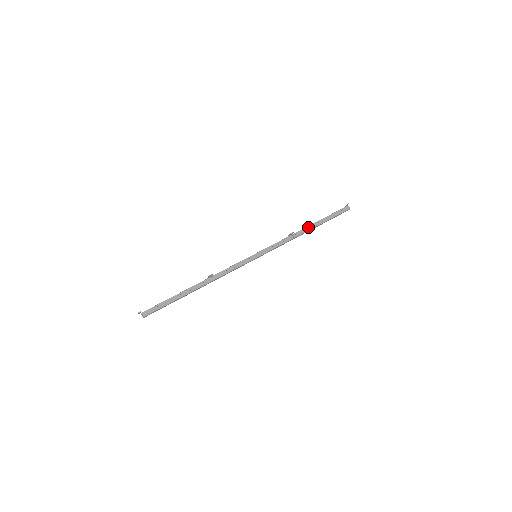
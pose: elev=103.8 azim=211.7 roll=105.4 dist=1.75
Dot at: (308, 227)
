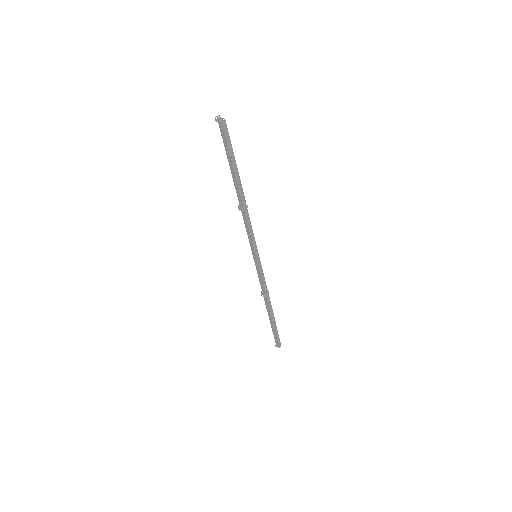
Dot at: occluded
